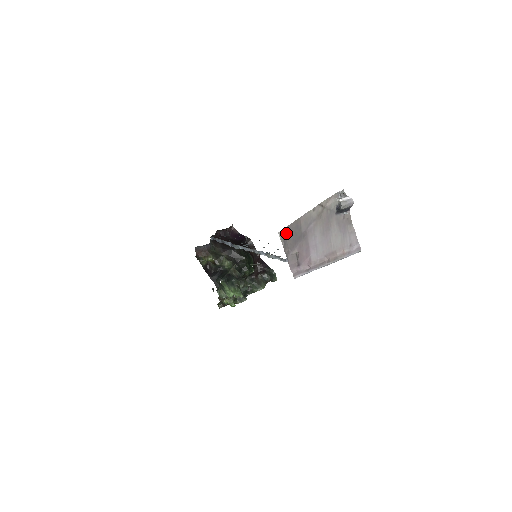
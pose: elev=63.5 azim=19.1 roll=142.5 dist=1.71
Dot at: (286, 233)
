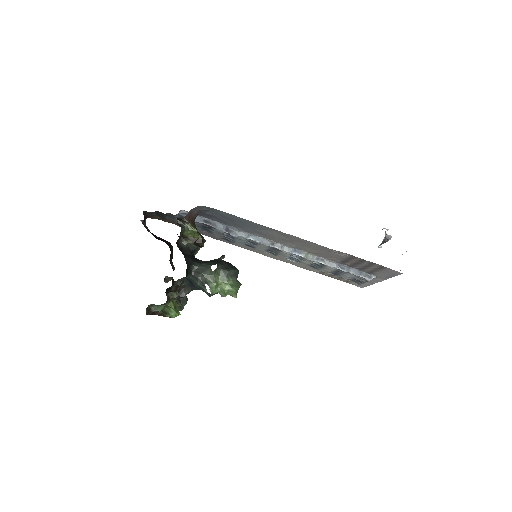
Dot at: occluded
